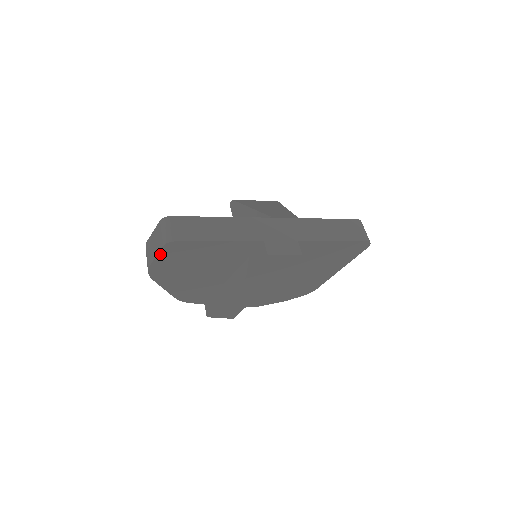
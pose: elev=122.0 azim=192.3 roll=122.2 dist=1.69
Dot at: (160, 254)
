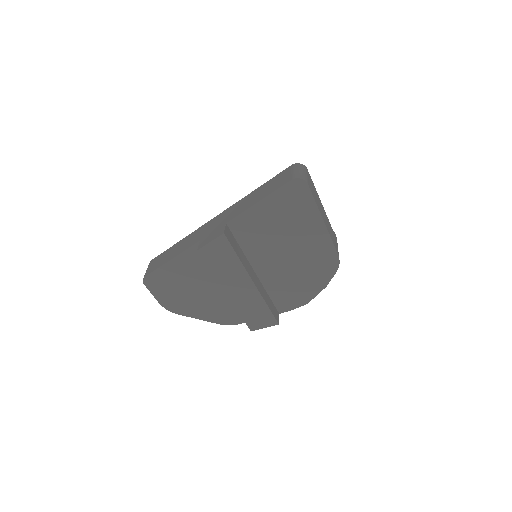
Dot at: (152, 291)
